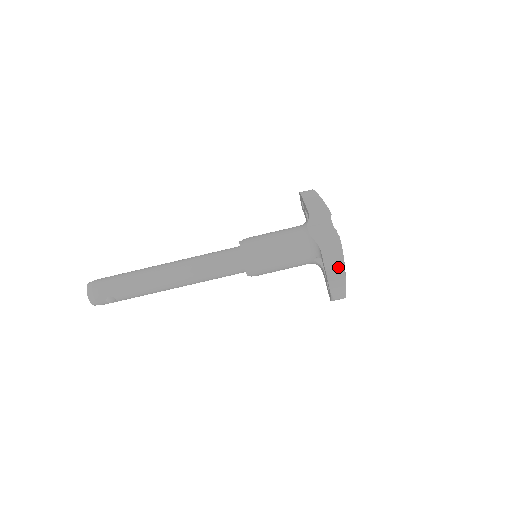
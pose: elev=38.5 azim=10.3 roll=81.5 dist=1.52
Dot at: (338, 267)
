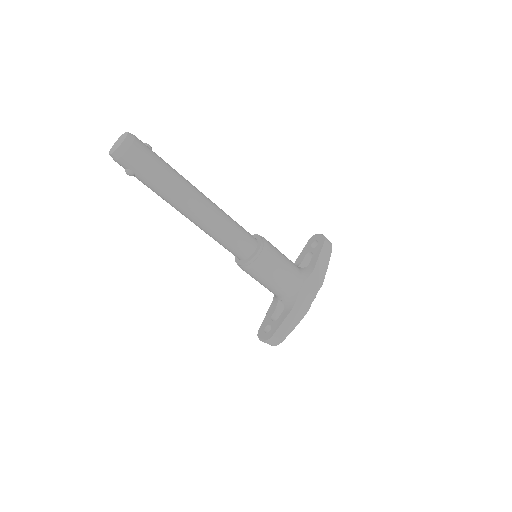
Dot at: (287, 331)
